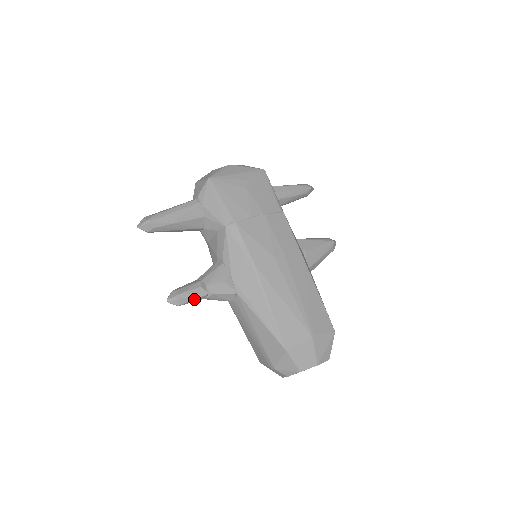
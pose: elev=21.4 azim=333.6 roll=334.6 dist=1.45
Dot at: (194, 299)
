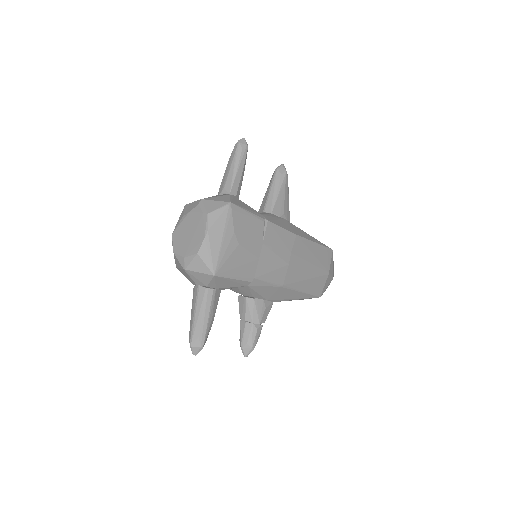
Dot at: (258, 337)
